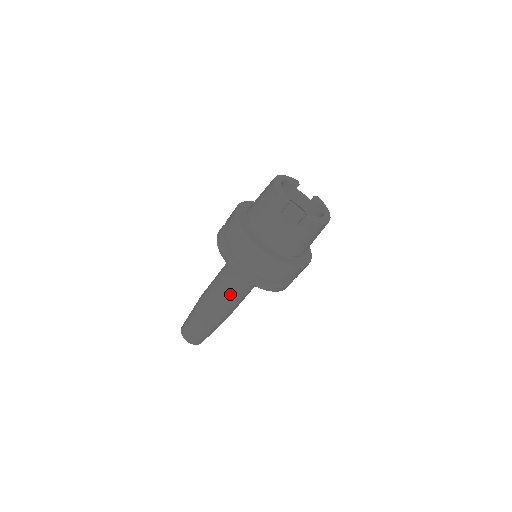
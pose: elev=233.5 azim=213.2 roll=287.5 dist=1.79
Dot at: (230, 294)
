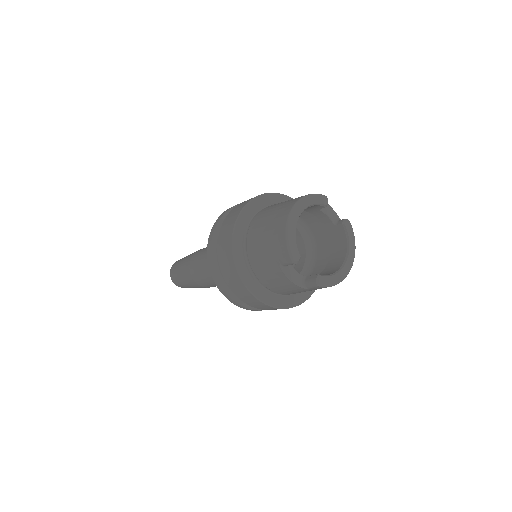
Dot at: occluded
